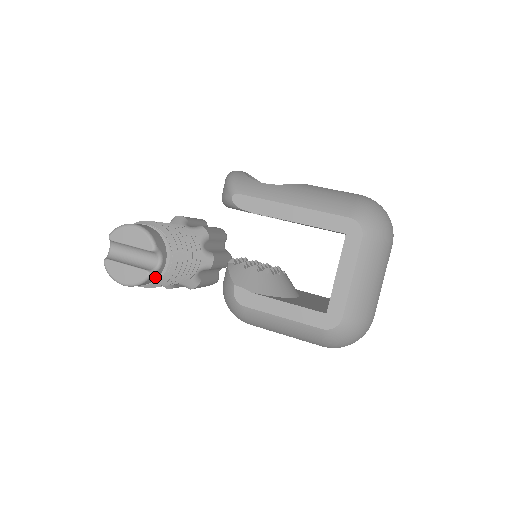
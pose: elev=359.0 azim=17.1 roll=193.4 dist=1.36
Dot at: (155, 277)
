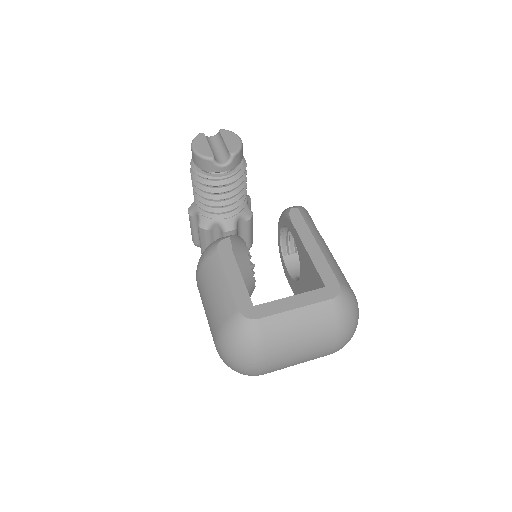
Dot at: (210, 168)
